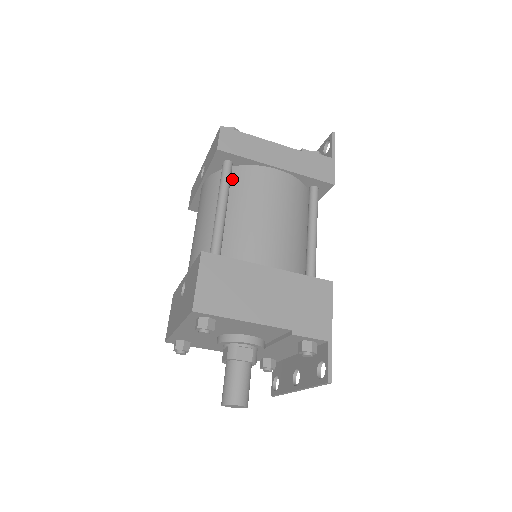
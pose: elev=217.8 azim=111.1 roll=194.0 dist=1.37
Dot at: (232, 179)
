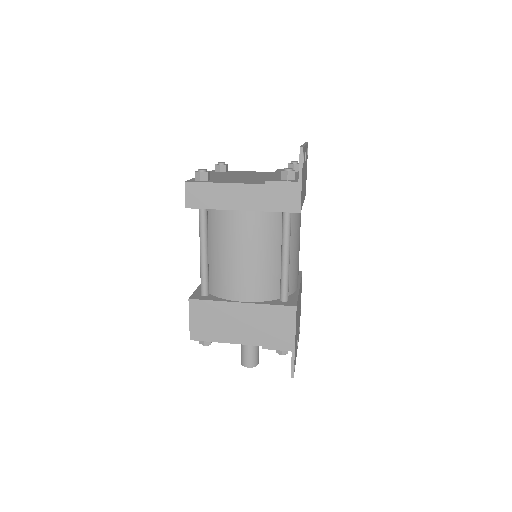
Dot at: (210, 220)
